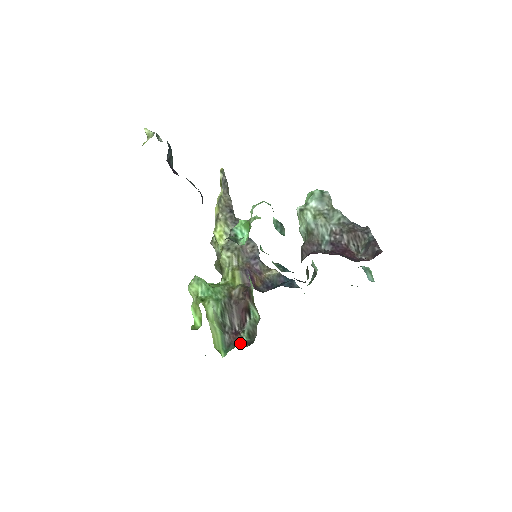
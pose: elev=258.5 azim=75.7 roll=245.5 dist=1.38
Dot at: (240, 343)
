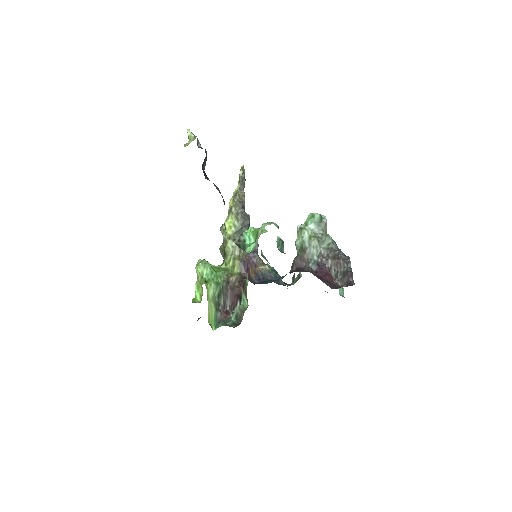
Dot at: (229, 322)
